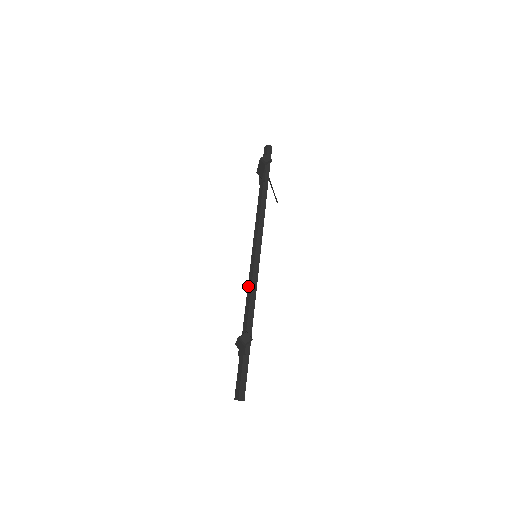
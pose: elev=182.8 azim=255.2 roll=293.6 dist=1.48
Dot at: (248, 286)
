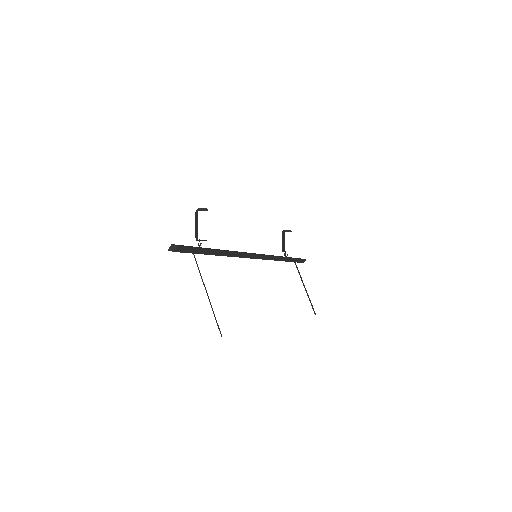
Dot at: occluded
